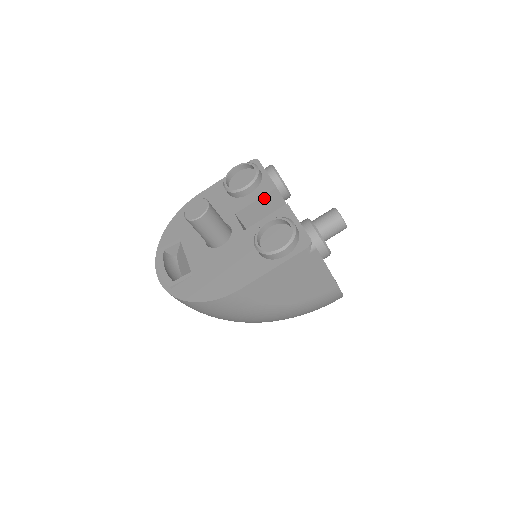
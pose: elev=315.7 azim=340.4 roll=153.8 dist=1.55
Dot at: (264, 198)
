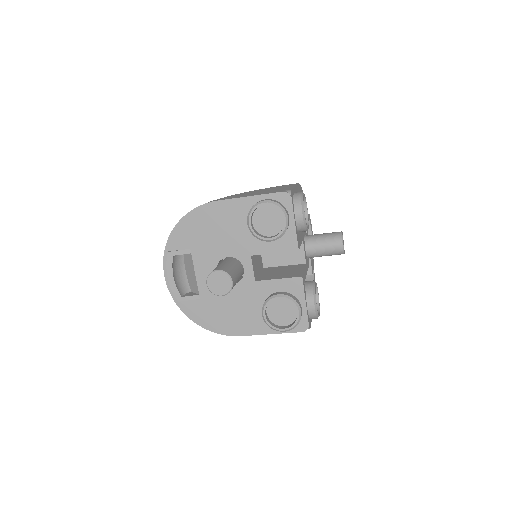
Dot at: (283, 251)
